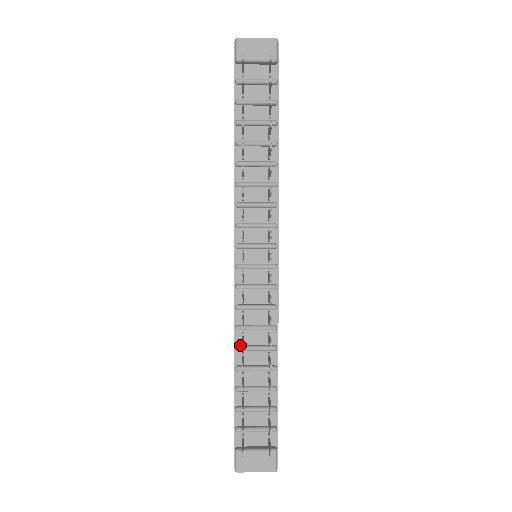
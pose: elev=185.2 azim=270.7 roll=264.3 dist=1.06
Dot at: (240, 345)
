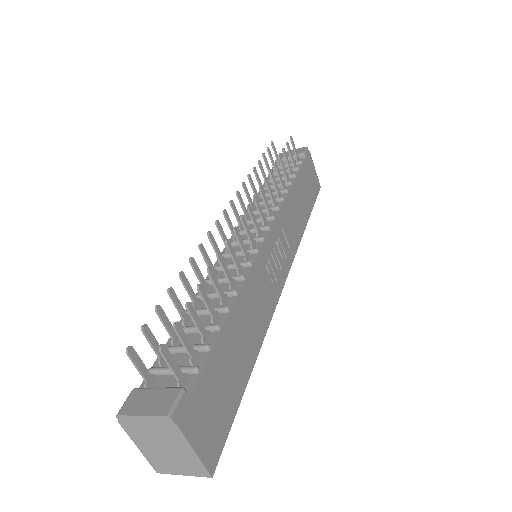
Dot at: occluded
